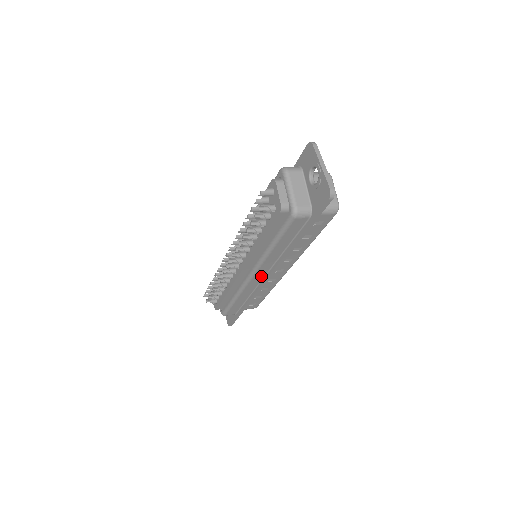
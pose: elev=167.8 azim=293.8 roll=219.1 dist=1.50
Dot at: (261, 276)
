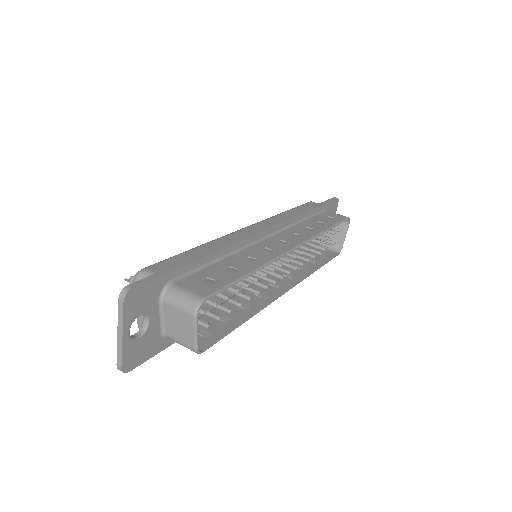
Dot at: occluded
